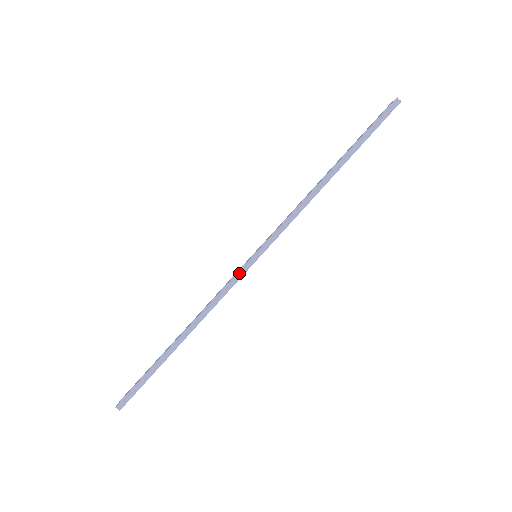
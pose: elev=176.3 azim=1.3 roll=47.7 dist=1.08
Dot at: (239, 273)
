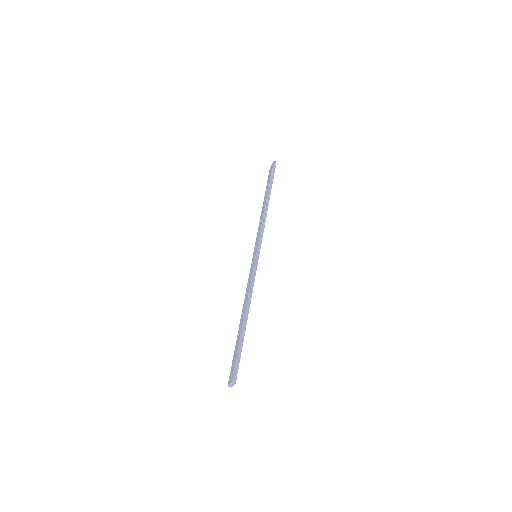
Dot at: (255, 265)
